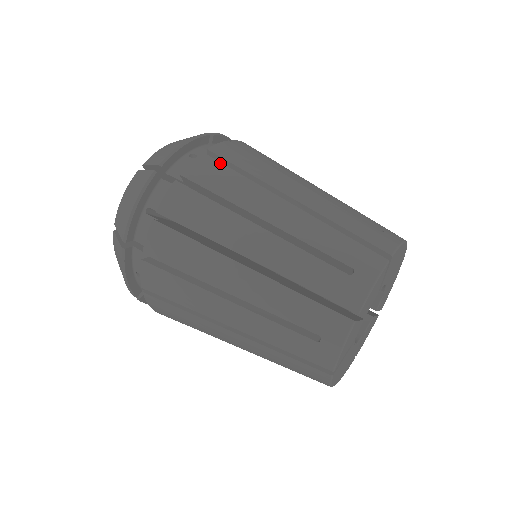
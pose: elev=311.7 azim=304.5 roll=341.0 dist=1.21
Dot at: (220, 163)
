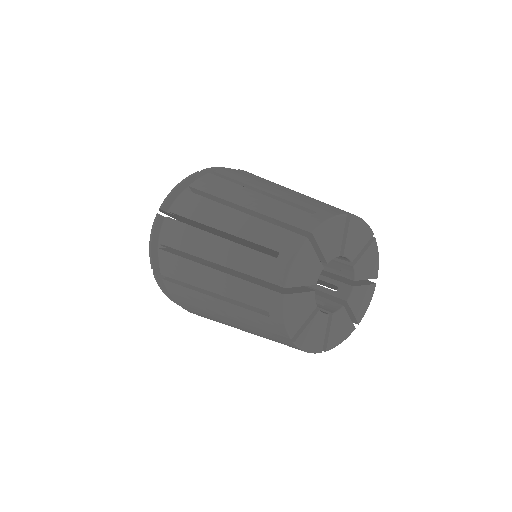
Dot at: (195, 194)
